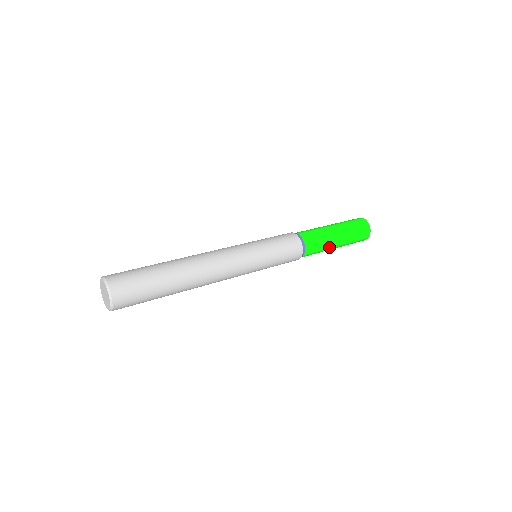
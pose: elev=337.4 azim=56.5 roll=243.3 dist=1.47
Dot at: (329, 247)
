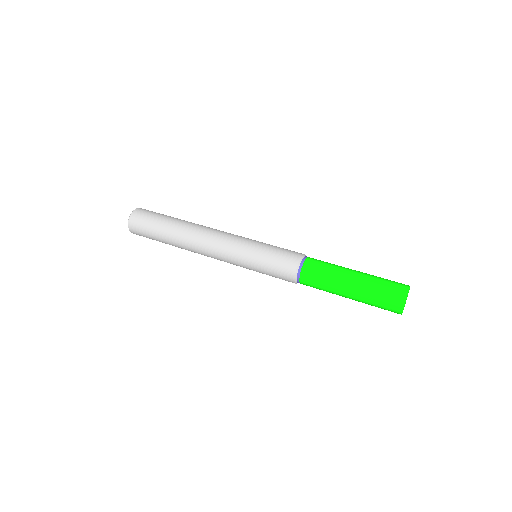
Dot at: (335, 290)
